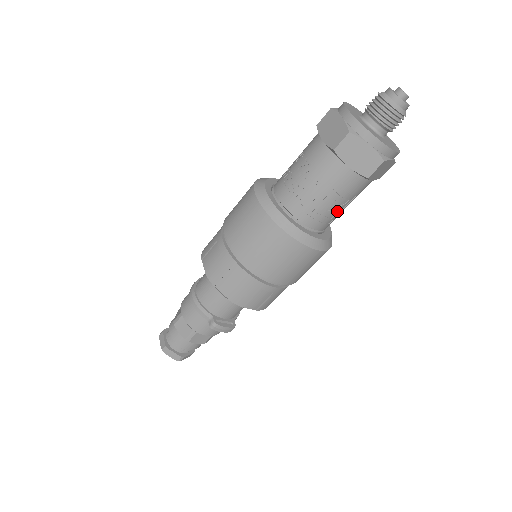
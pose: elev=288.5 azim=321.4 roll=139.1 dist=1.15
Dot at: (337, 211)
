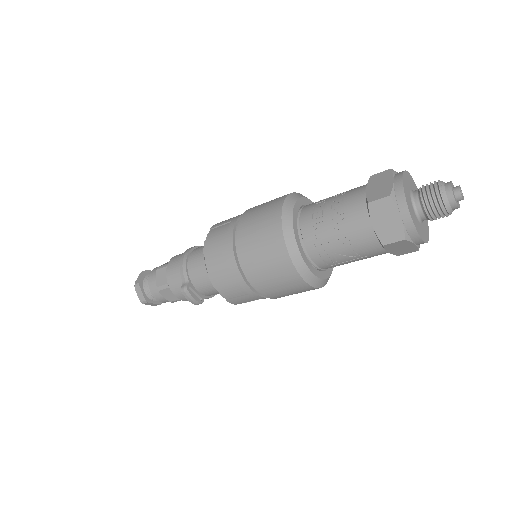
Dot at: (342, 259)
